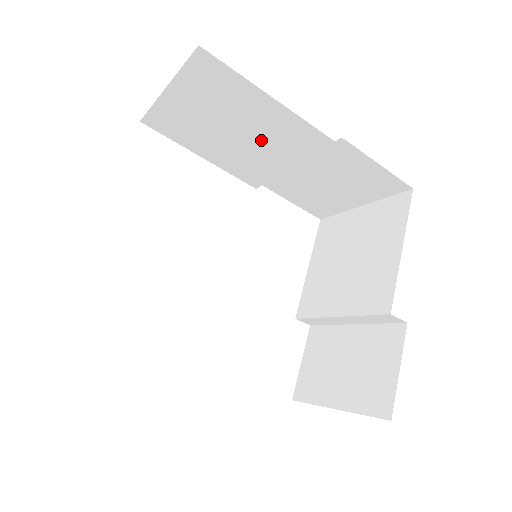
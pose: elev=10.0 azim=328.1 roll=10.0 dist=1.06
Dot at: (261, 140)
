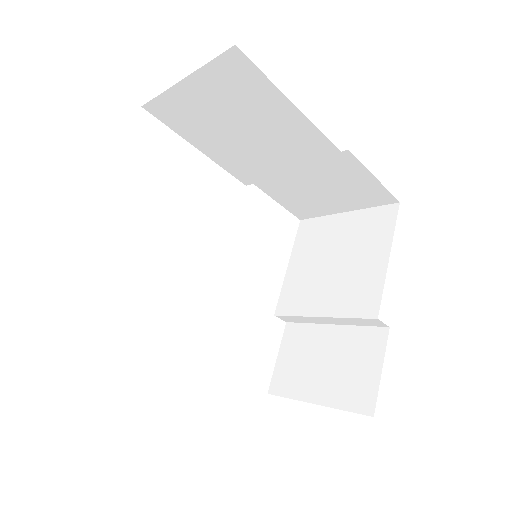
Dot at: (268, 142)
